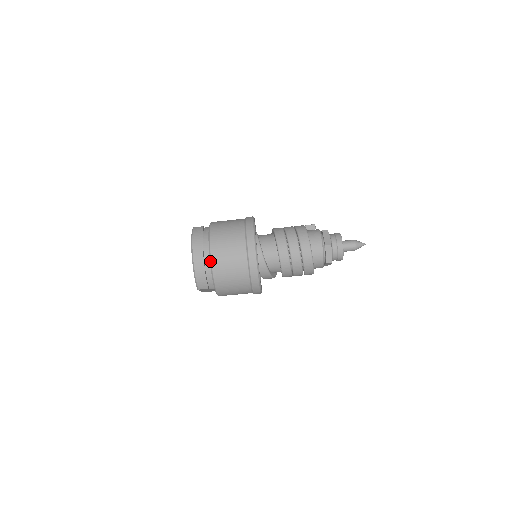
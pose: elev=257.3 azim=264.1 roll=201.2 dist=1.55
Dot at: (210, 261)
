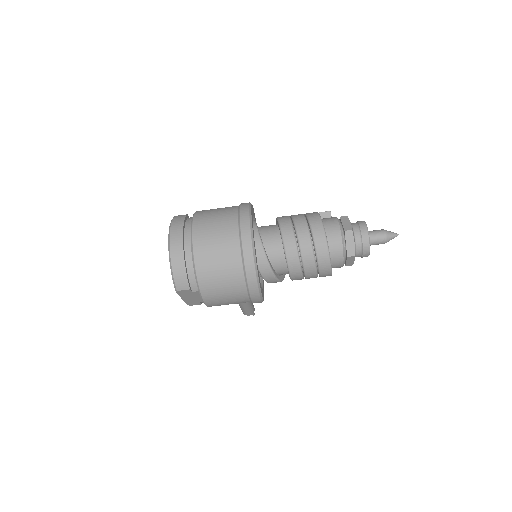
Dot at: (191, 249)
